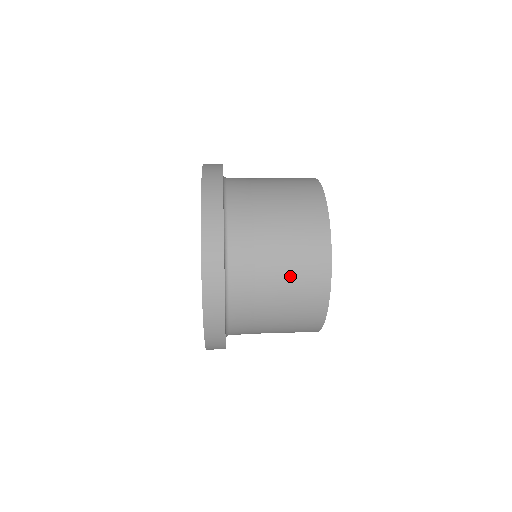
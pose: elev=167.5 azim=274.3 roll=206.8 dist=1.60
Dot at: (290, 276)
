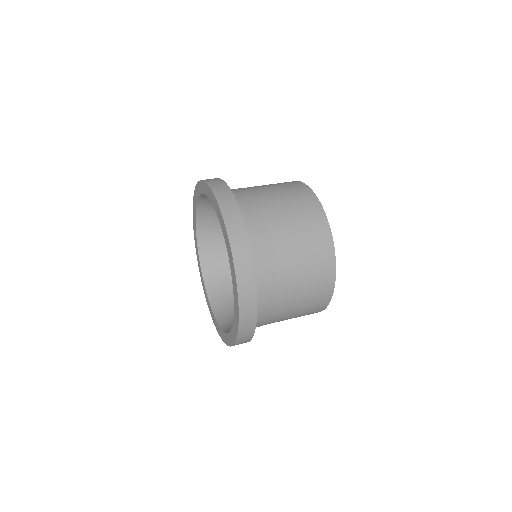
Dot at: (304, 274)
